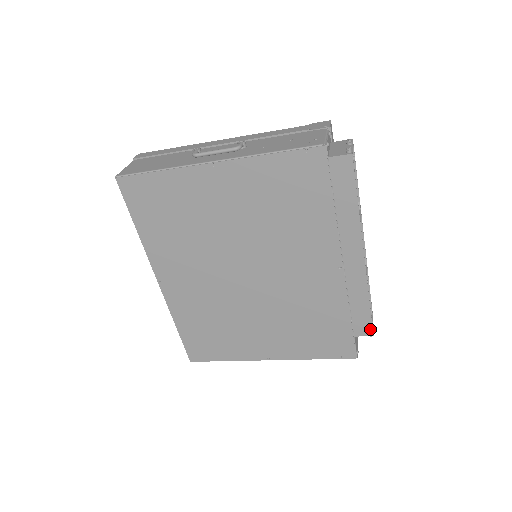
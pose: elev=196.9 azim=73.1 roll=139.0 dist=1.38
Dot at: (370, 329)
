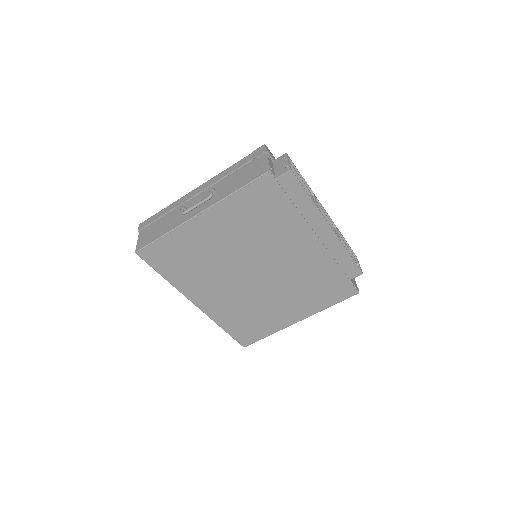
Dot at: (358, 270)
